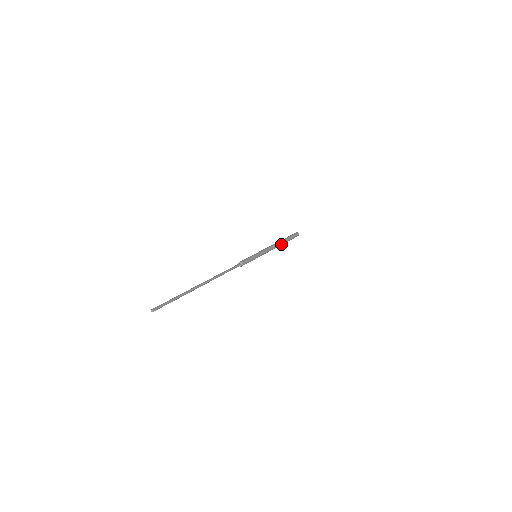
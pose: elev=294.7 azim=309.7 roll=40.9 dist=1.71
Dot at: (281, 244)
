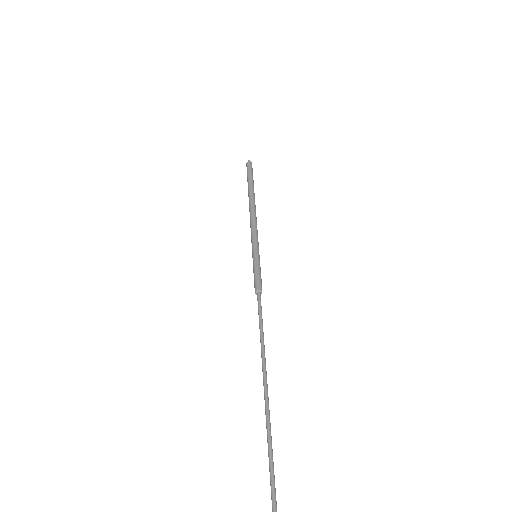
Dot at: (254, 202)
